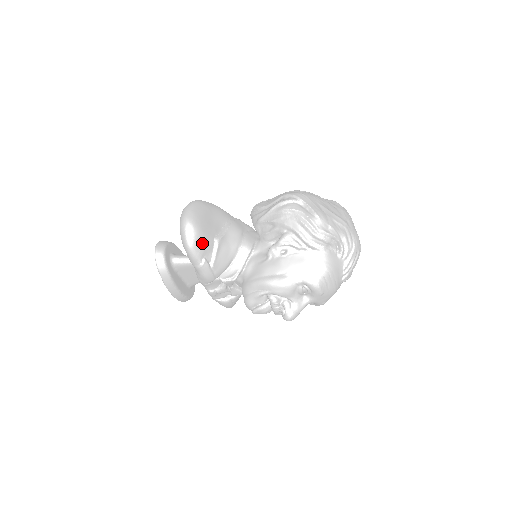
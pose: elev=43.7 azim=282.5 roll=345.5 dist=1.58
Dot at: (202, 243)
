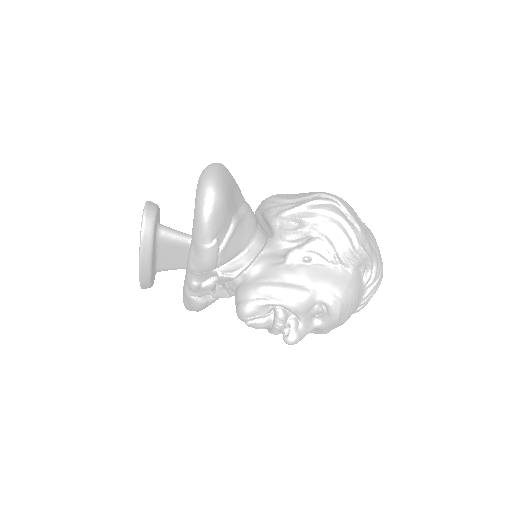
Dot at: (222, 218)
